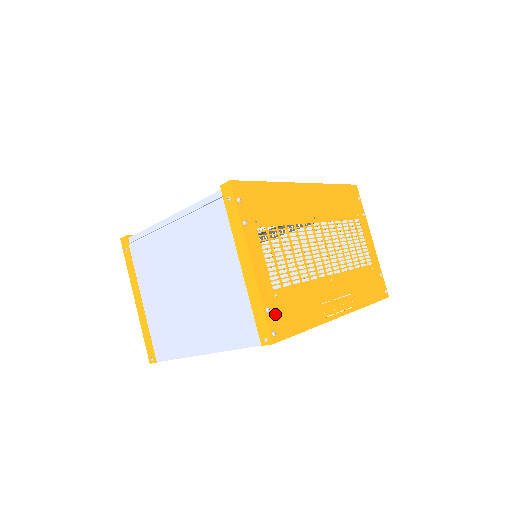
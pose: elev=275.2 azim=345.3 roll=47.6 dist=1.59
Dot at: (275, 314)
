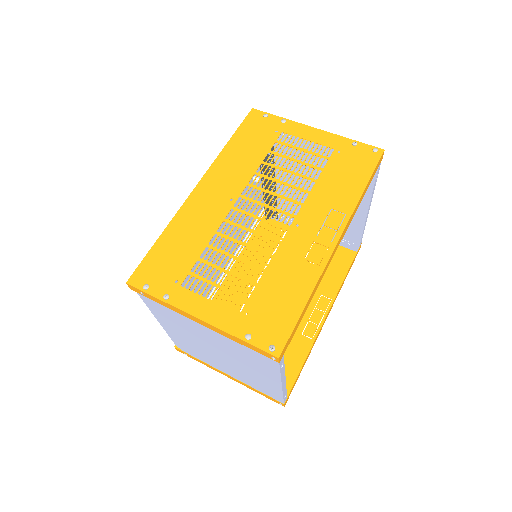
Dot at: (259, 331)
